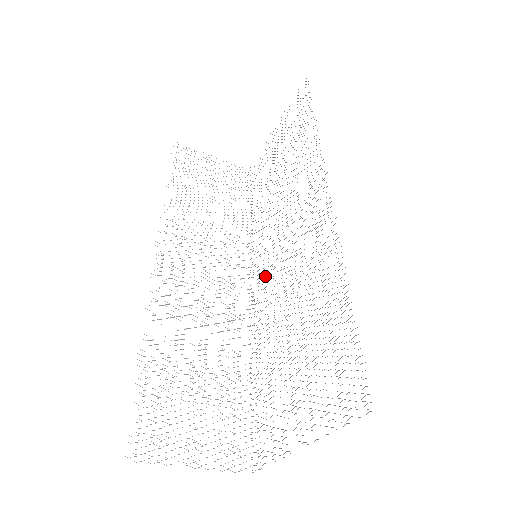
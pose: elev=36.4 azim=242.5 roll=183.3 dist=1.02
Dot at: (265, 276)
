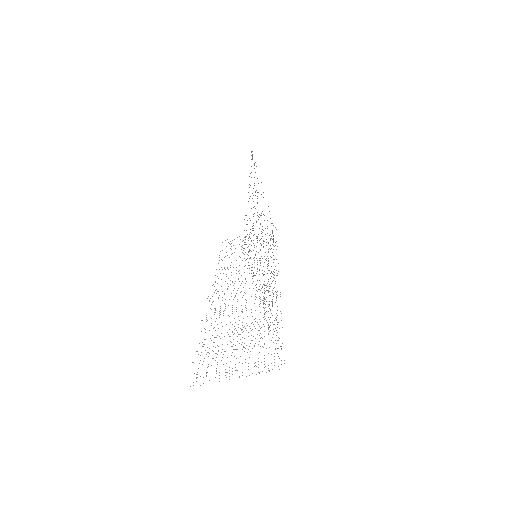
Dot at: occluded
